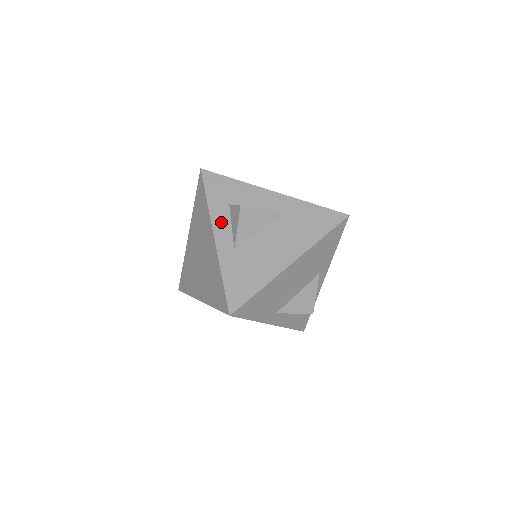
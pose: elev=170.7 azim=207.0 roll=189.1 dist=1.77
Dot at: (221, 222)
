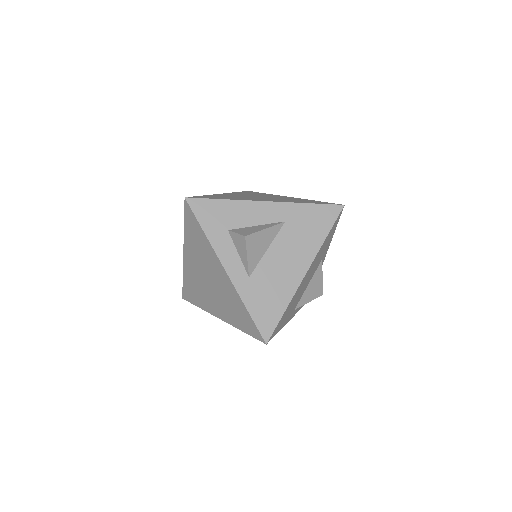
Dot at: (227, 252)
